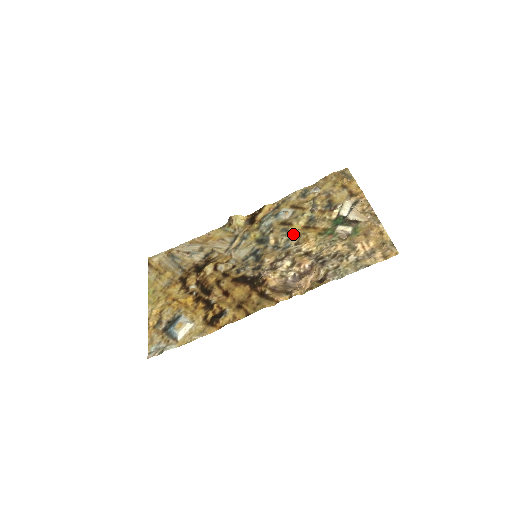
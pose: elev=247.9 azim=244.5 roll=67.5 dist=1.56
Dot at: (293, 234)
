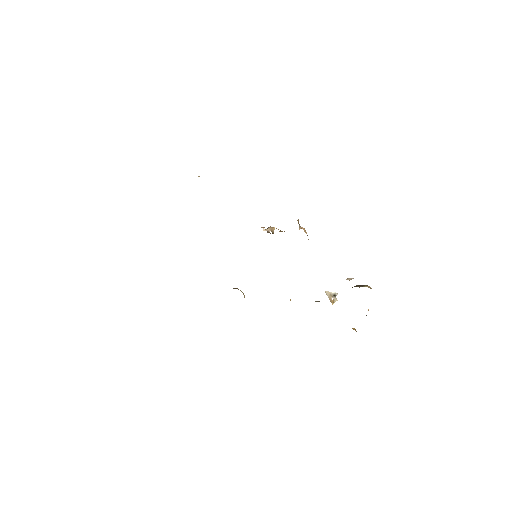
Dot at: occluded
